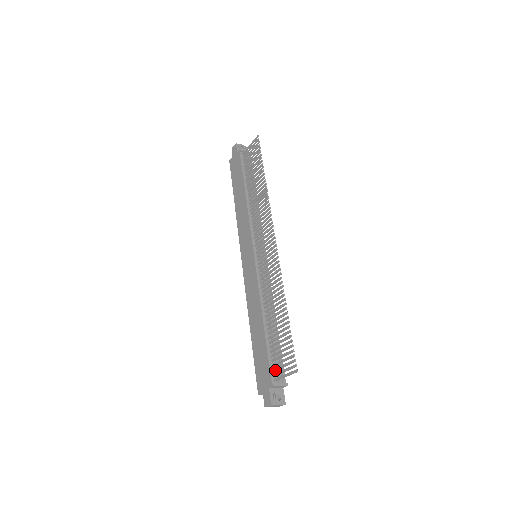
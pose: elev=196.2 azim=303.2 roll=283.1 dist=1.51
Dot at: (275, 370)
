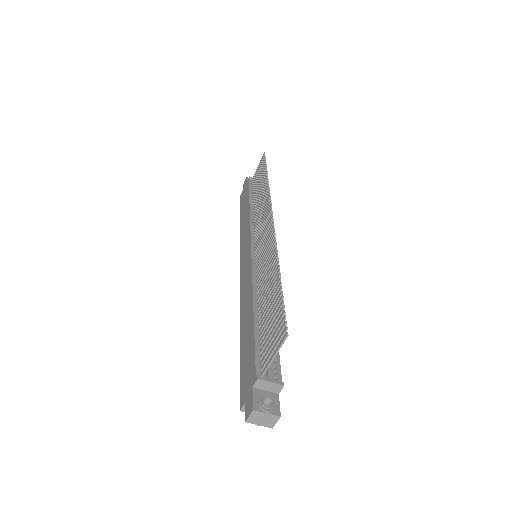
Dot at: (262, 359)
